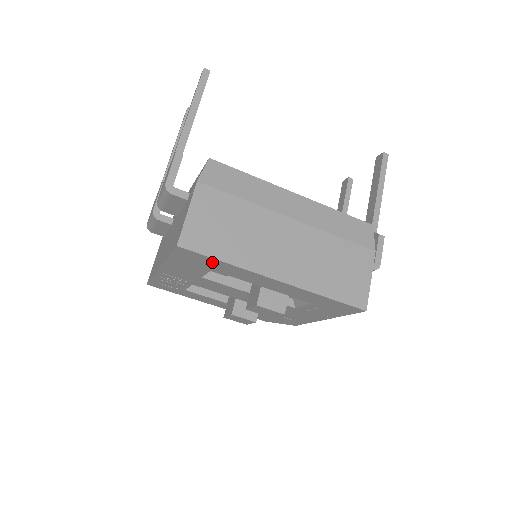
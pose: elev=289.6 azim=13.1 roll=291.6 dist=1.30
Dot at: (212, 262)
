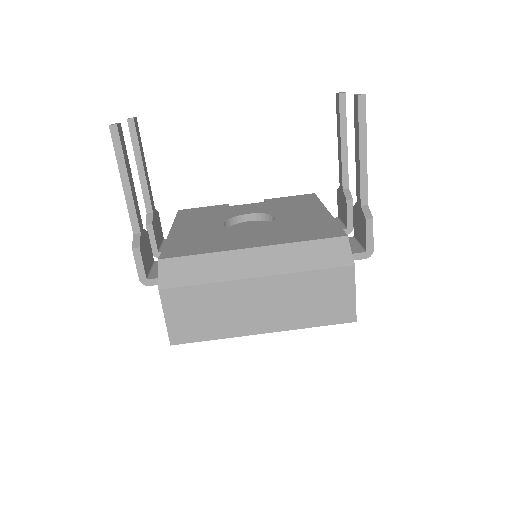
Dot at: occluded
